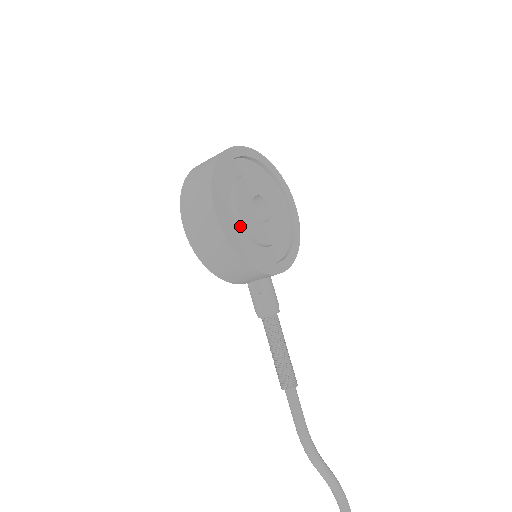
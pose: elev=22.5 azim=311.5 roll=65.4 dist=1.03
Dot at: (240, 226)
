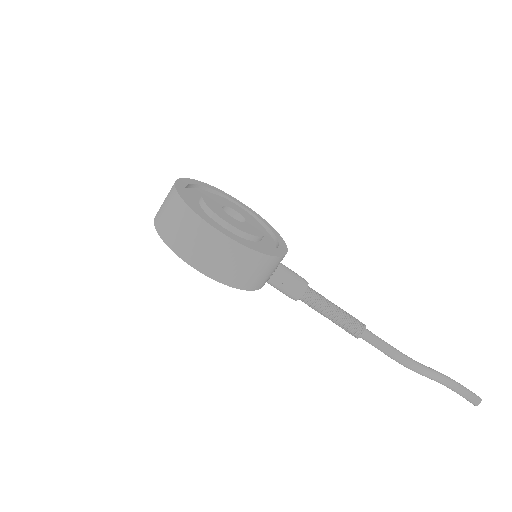
Dot at: (237, 233)
